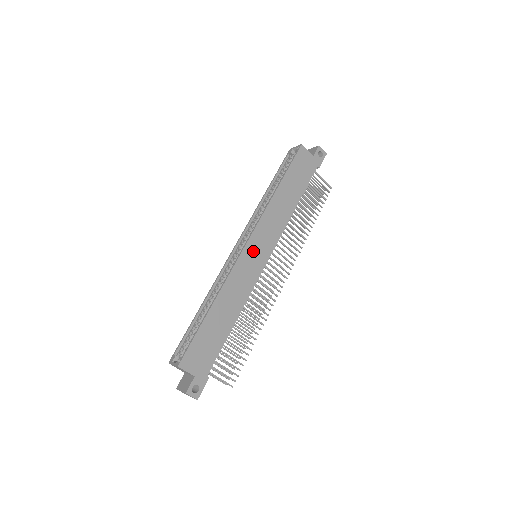
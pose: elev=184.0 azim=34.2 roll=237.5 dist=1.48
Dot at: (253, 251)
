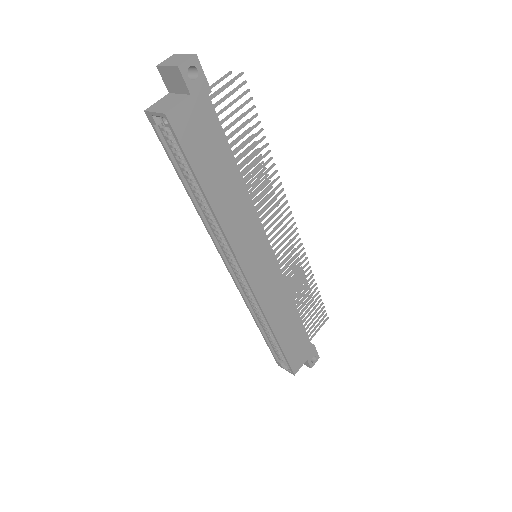
Dot at: (257, 272)
